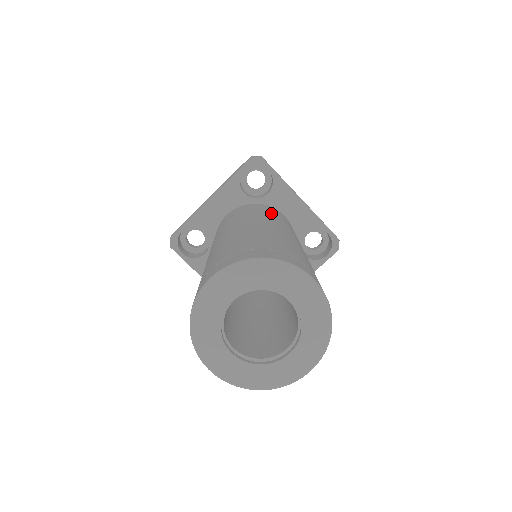
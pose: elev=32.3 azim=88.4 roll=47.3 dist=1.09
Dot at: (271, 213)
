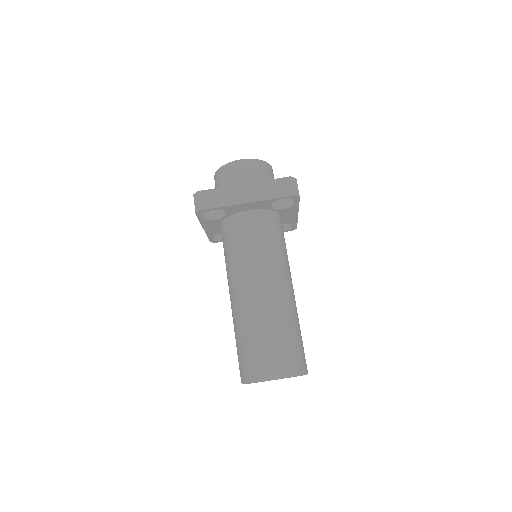
Dot at: (239, 247)
